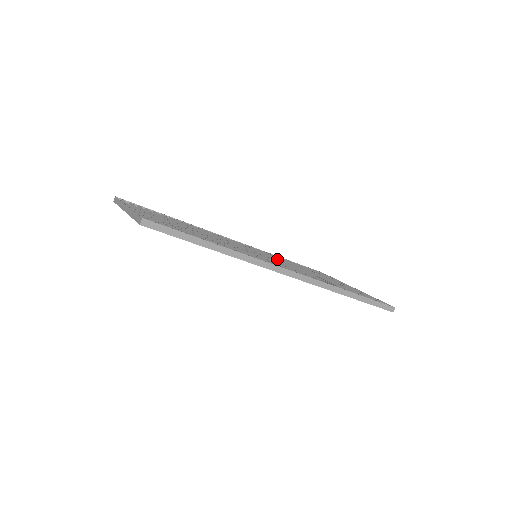
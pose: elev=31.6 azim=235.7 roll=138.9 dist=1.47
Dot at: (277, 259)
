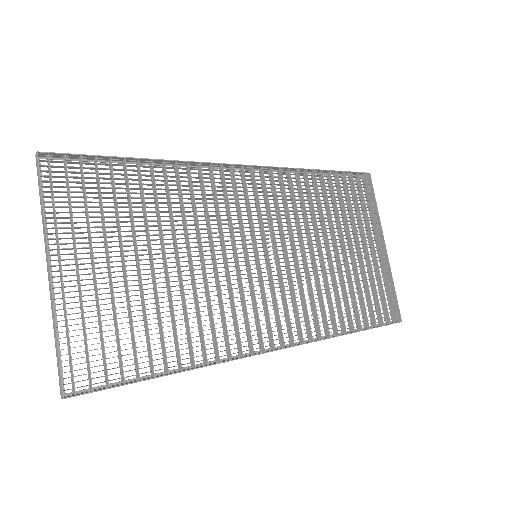
Dot at: (292, 232)
